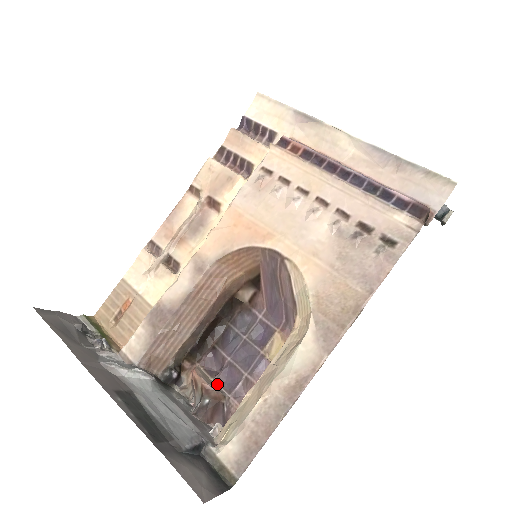
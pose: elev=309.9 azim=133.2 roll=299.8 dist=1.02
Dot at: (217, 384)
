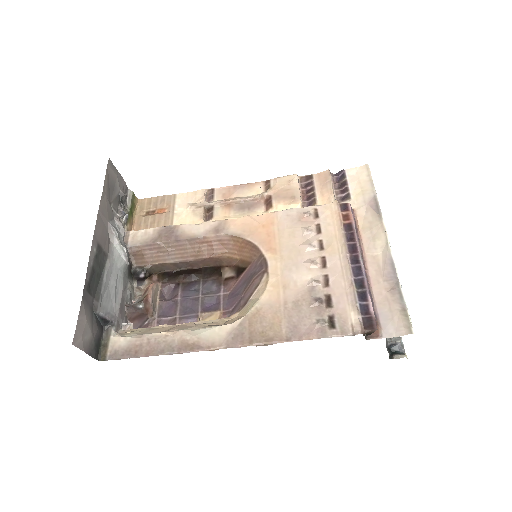
Dot at: (158, 305)
